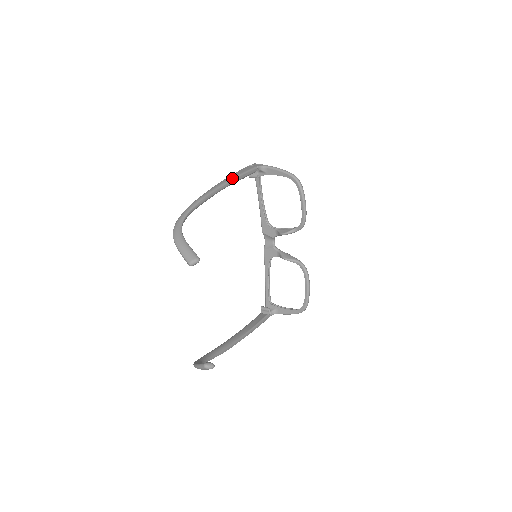
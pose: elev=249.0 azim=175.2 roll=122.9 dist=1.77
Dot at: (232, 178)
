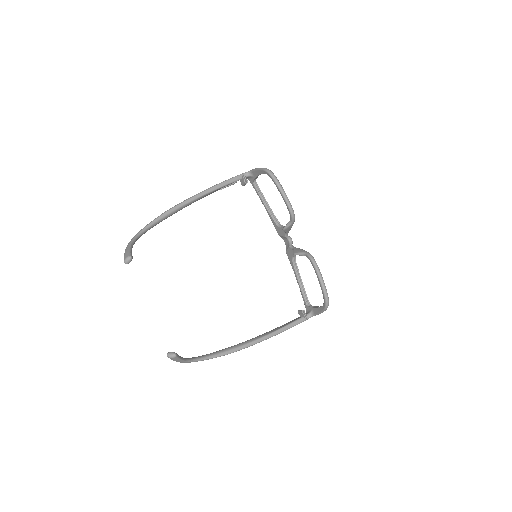
Dot at: (206, 189)
